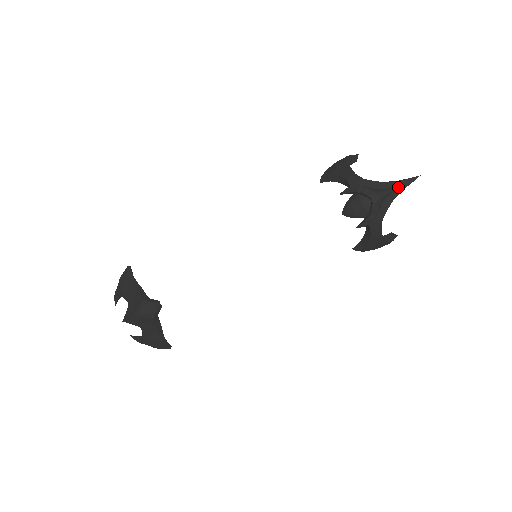
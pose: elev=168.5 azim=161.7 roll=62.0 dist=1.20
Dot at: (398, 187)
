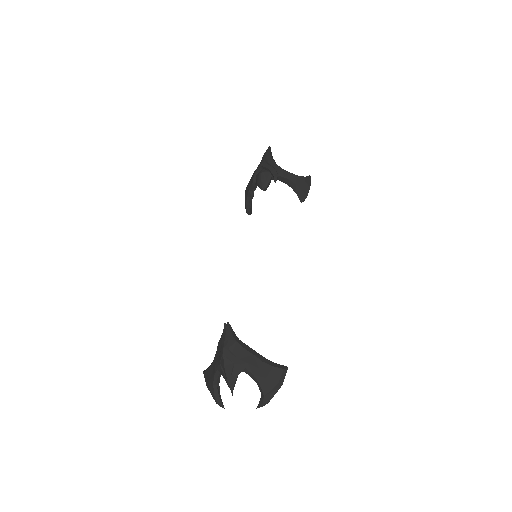
Dot at: (266, 155)
